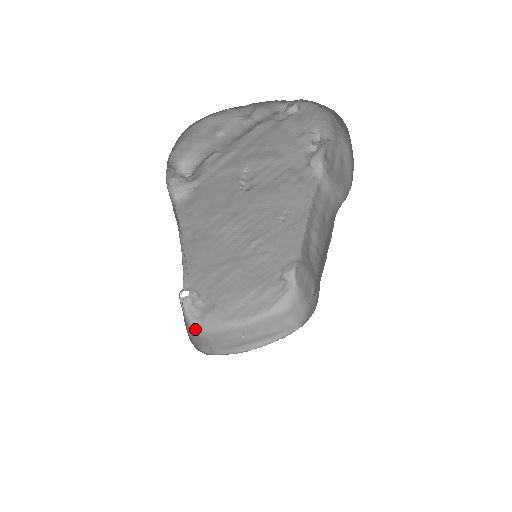
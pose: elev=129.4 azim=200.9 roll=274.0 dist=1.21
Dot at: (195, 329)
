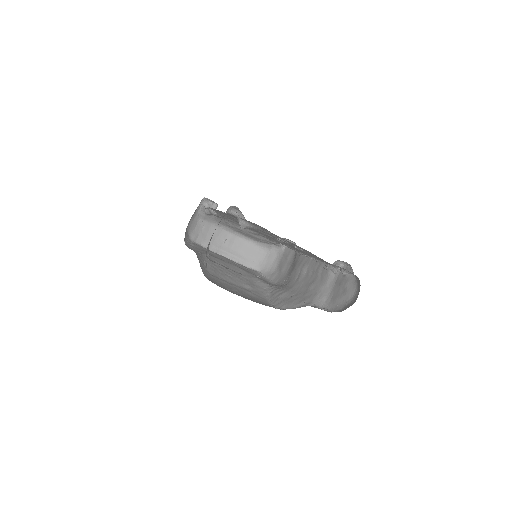
Dot at: (199, 216)
